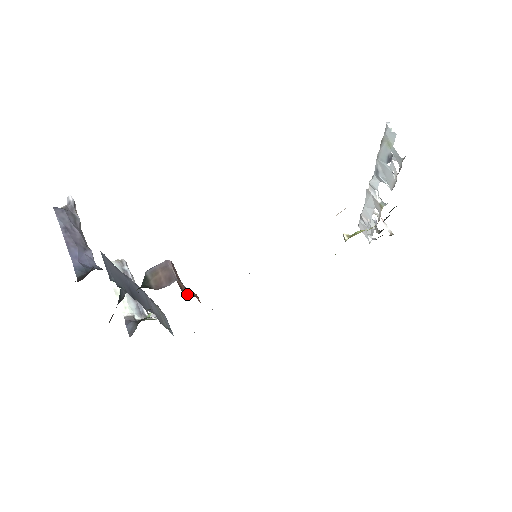
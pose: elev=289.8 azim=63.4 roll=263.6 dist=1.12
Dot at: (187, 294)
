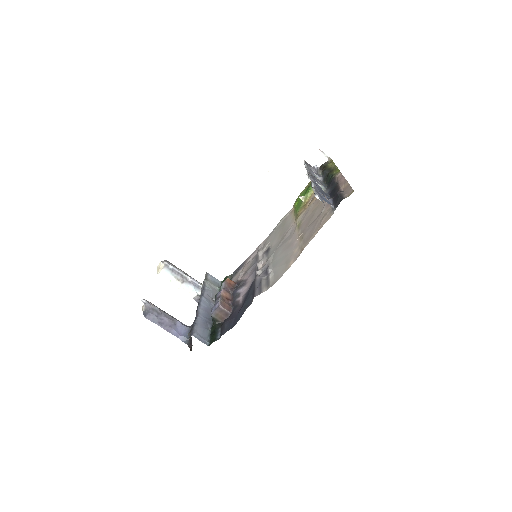
Dot at: (230, 295)
